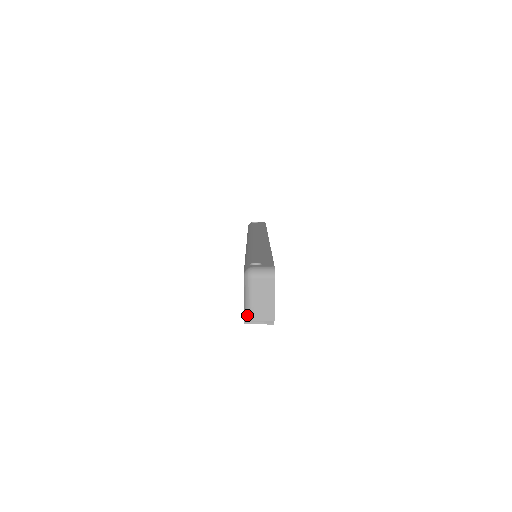
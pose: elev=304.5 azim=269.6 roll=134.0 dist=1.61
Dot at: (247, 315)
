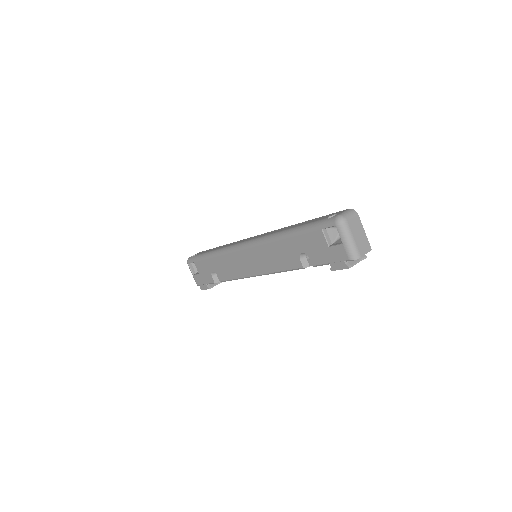
Dot at: (354, 255)
